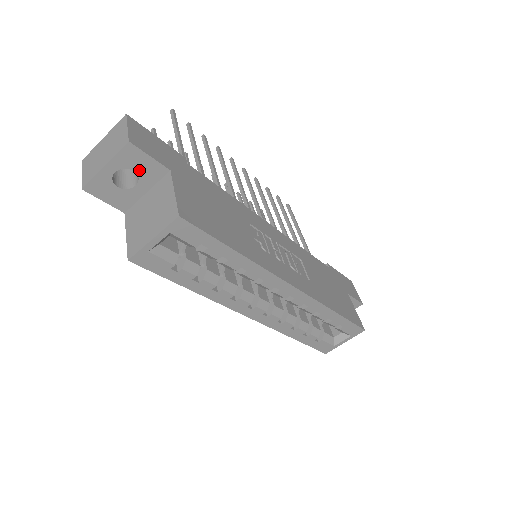
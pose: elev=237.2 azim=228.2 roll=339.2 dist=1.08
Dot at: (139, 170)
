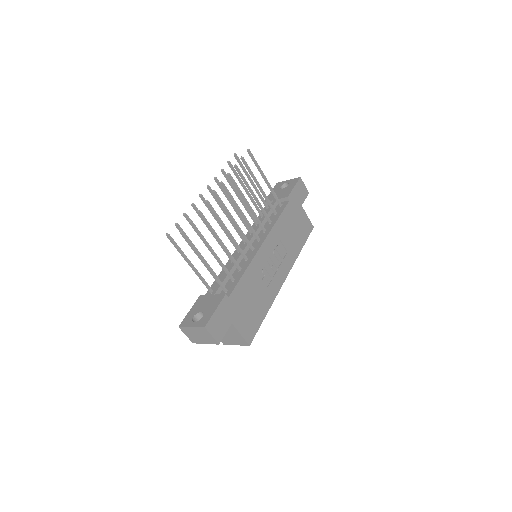
Dot at: occluded
